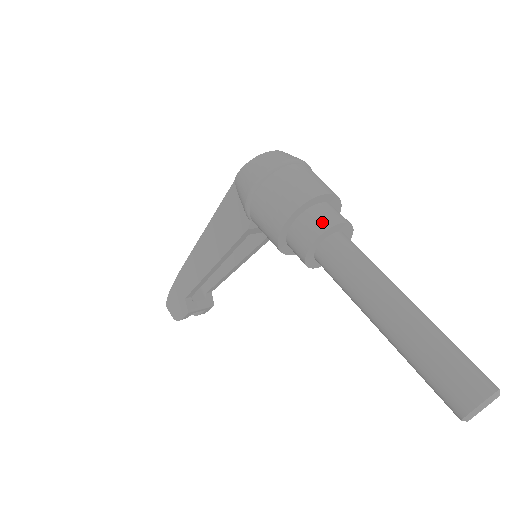
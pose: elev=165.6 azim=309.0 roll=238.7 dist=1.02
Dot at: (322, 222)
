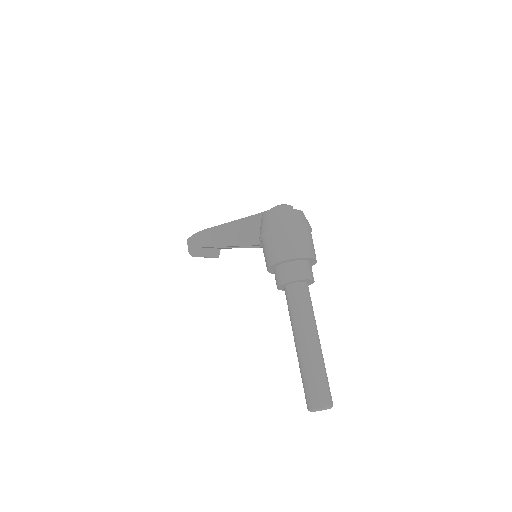
Dot at: (297, 274)
